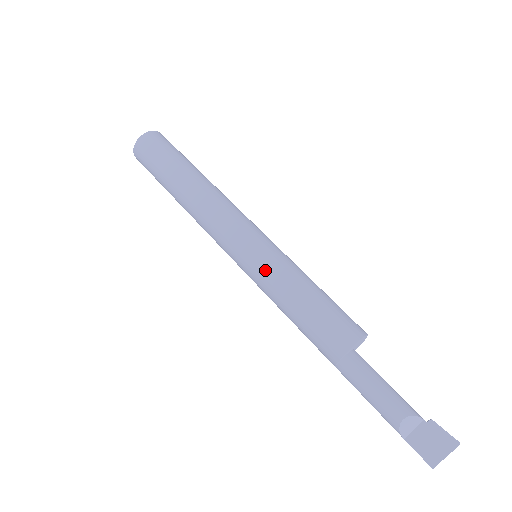
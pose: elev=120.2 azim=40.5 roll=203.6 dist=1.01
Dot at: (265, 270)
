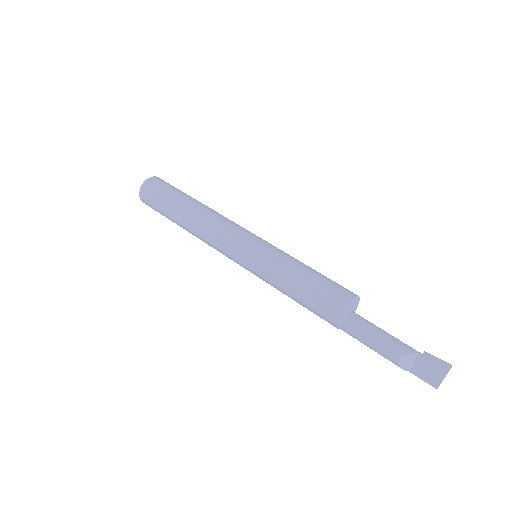
Dot at: (262, 271)
